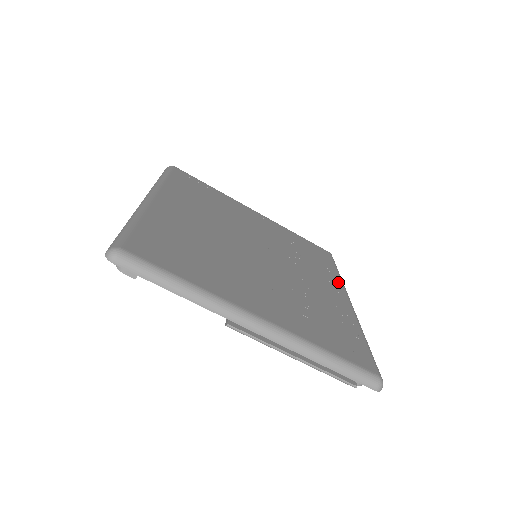
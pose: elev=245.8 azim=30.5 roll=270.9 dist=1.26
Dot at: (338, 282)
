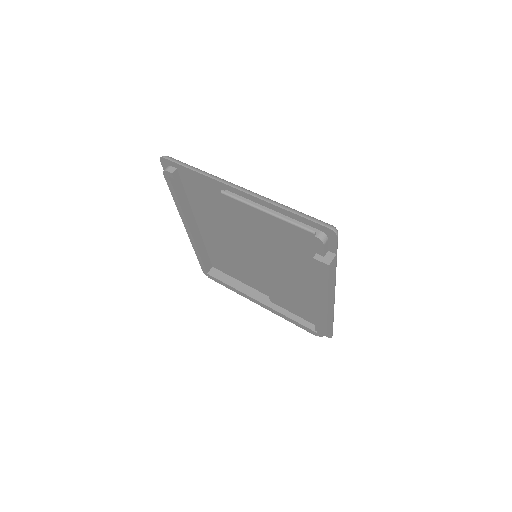
Dot at: occluded
